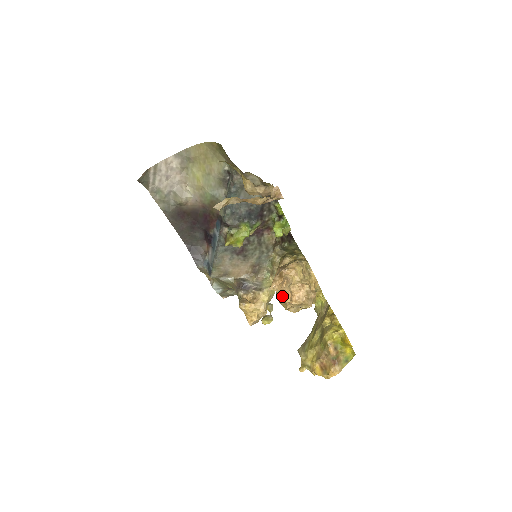
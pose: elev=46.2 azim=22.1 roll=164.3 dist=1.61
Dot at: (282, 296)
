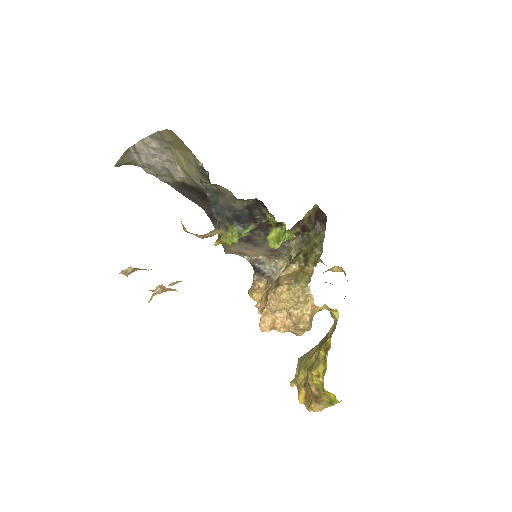
Dot at: (259, 325)
